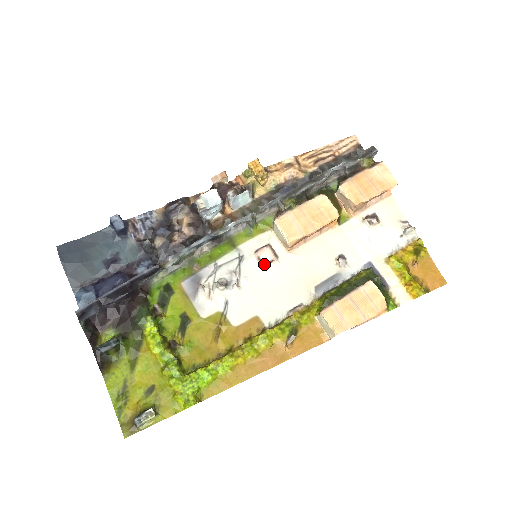
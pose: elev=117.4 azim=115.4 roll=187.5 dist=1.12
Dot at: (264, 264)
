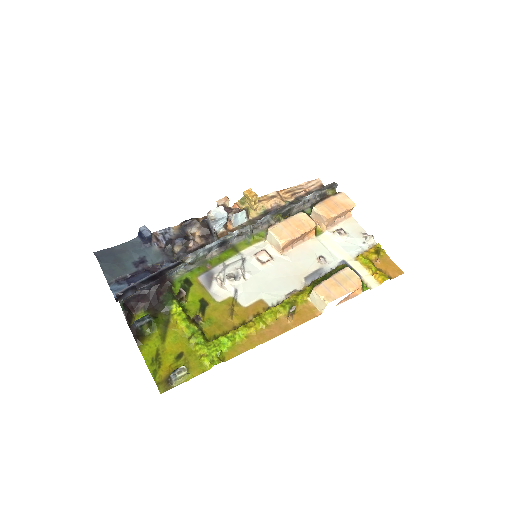
Dot at: (263, 262)
